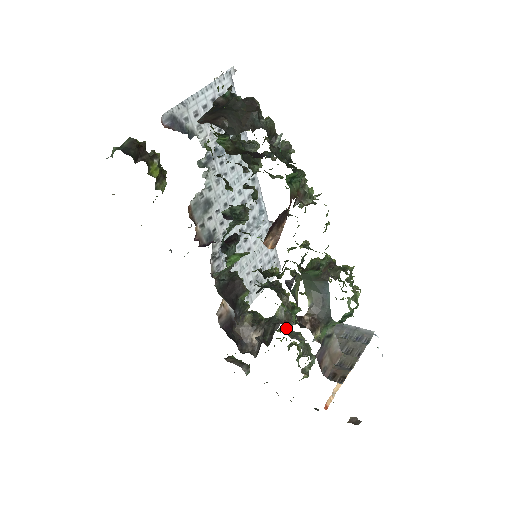
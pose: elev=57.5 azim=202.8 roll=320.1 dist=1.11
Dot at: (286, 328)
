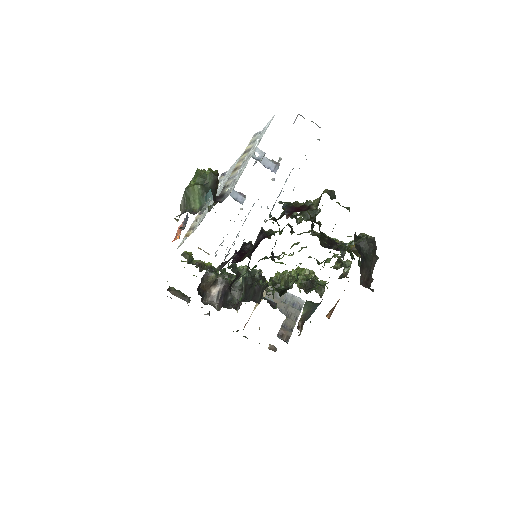
Dot at: occluded
